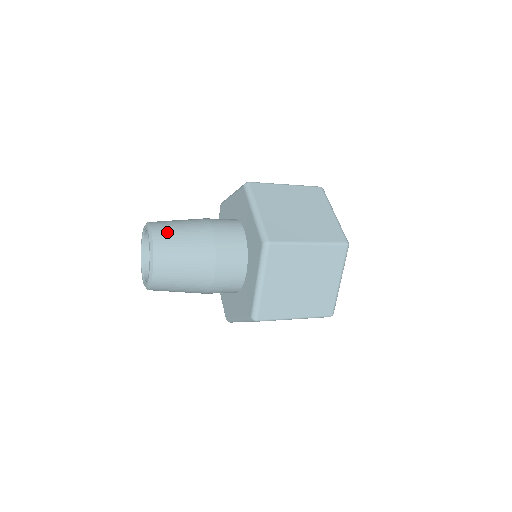
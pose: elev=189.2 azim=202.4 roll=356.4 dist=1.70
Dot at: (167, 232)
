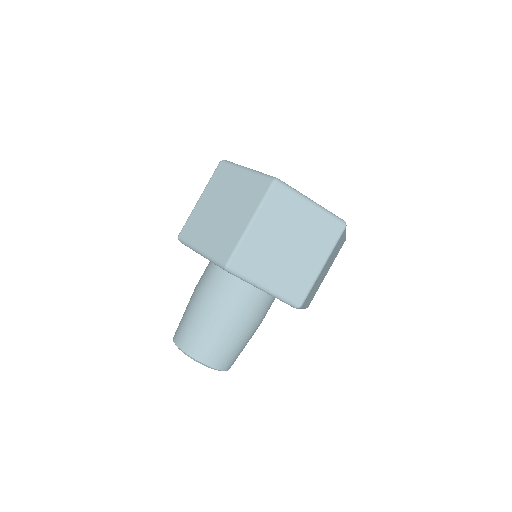
Dot at: (183, 334)
